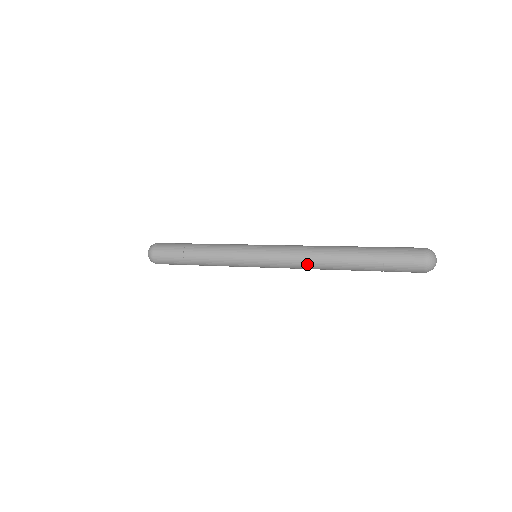
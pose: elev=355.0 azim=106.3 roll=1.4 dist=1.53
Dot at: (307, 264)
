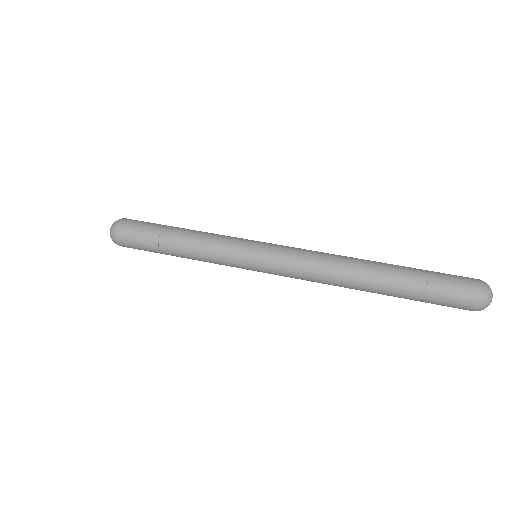
Dot at: occluded
